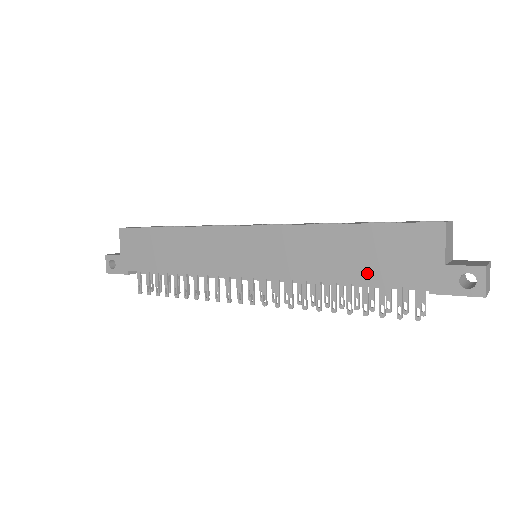
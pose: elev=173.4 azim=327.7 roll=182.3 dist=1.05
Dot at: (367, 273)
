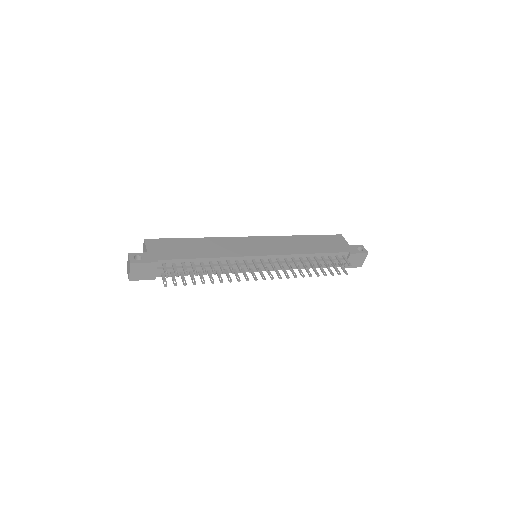
Dot at: (323, 249)
